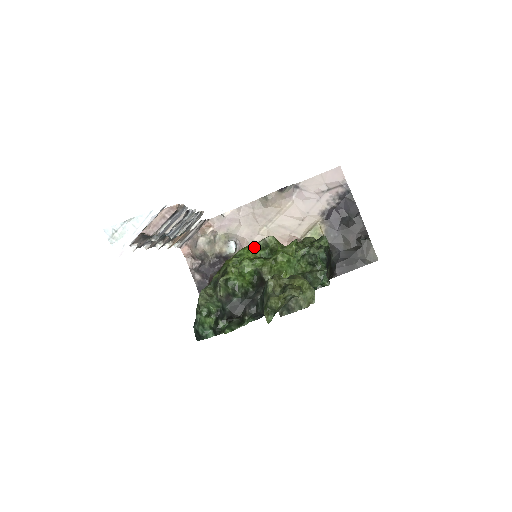
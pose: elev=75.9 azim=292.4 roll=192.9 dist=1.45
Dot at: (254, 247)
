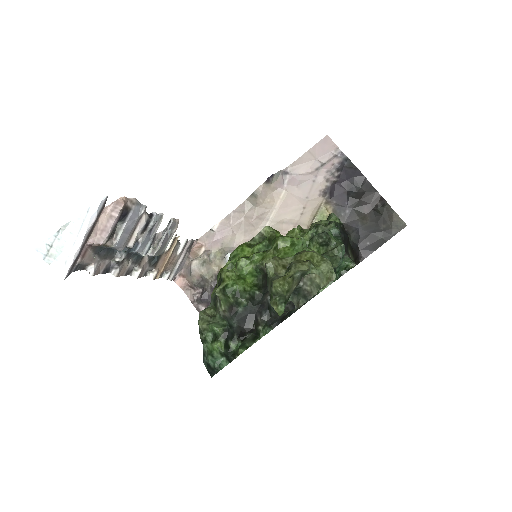
Dot at: (249, 244)
